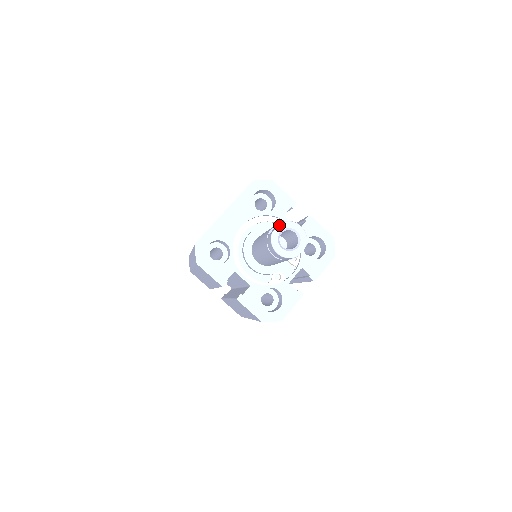
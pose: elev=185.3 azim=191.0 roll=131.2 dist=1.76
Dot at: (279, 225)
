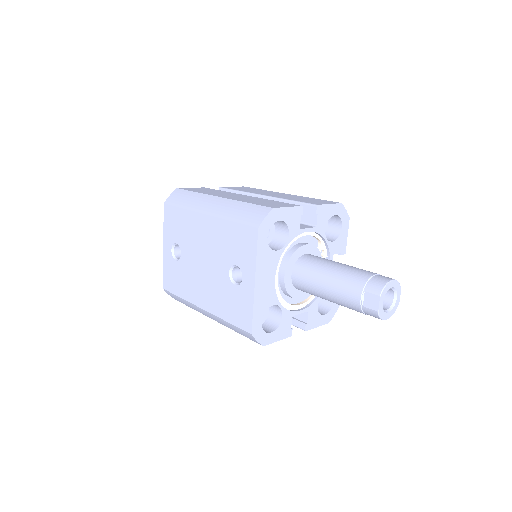
Dot at: (380, 300)
